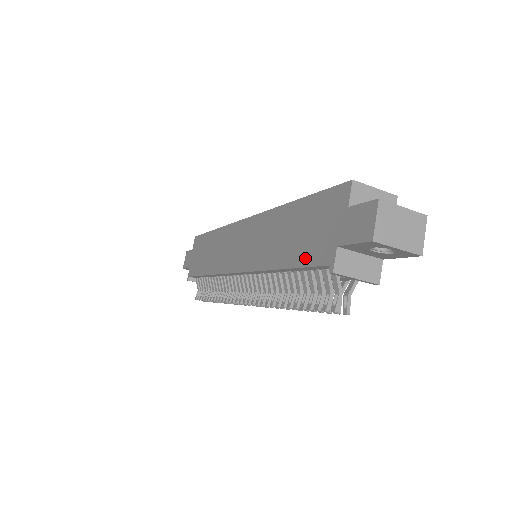
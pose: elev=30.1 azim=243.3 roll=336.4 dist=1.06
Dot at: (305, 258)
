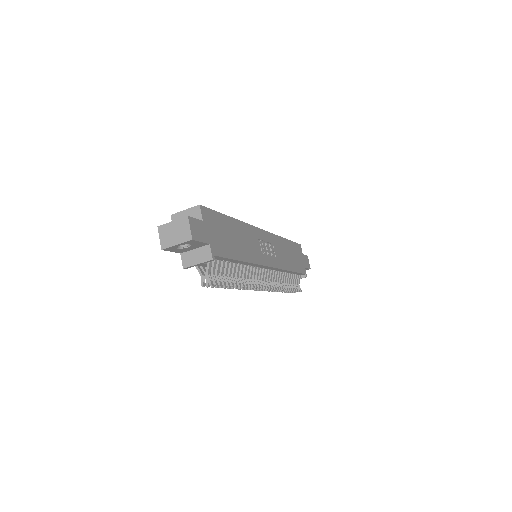
Dot at: occluded
